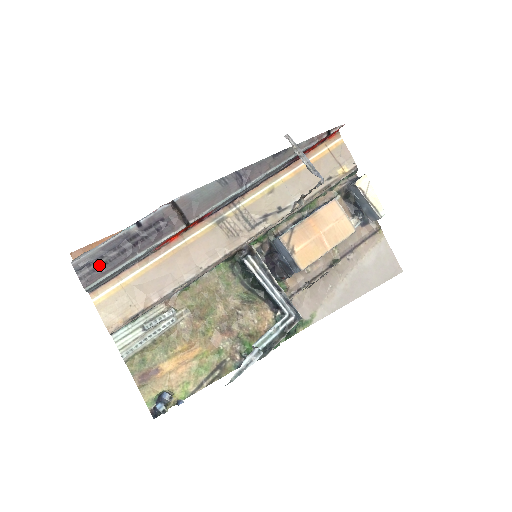
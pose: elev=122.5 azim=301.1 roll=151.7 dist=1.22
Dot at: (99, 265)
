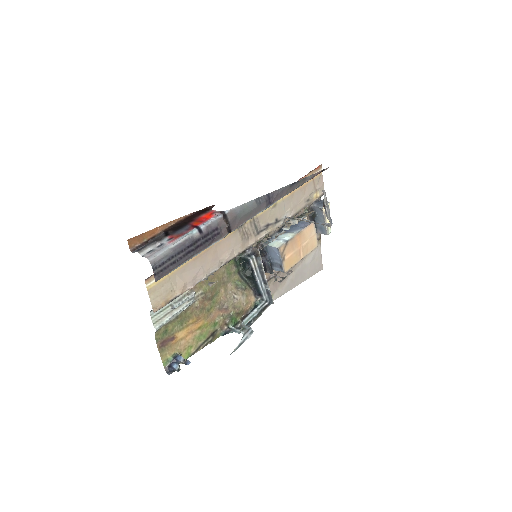
Dot at: (170, 264)
